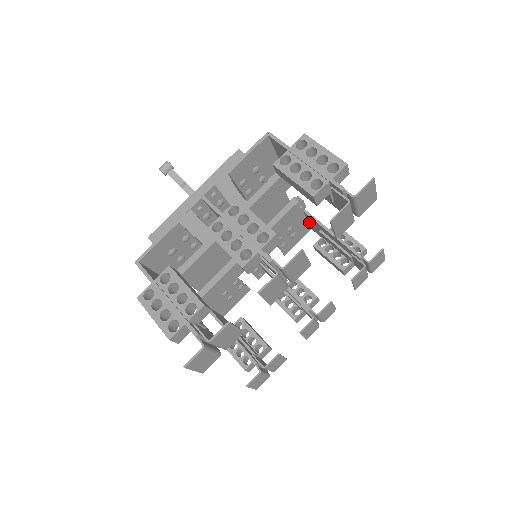
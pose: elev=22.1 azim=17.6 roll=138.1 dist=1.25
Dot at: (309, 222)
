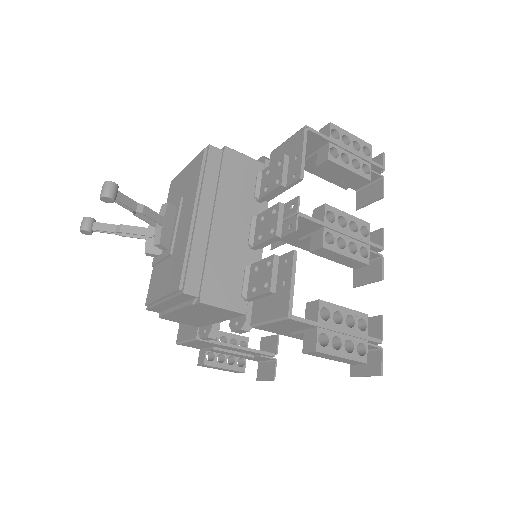
Dot at: occluded
